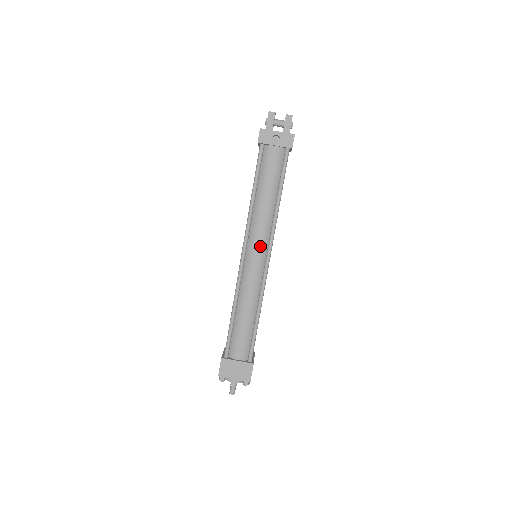
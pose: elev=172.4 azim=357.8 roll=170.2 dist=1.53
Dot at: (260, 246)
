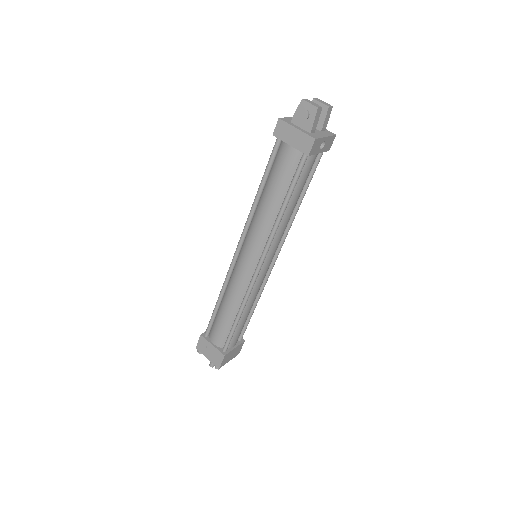
Dot at: occluded
